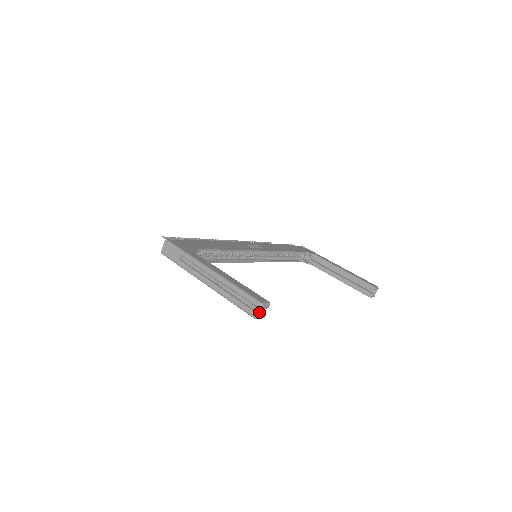
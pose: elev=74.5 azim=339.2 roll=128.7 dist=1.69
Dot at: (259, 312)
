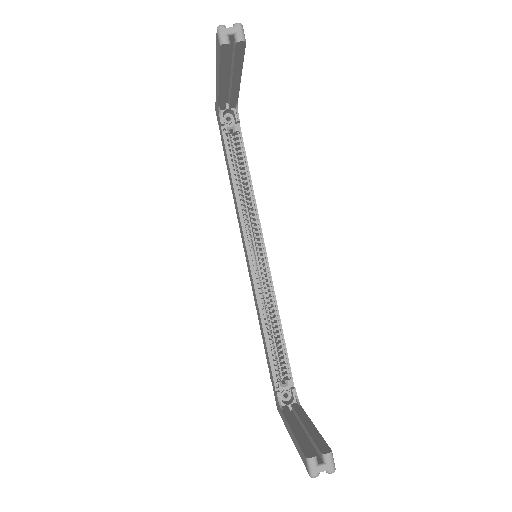
Dot at: (228, 29)
